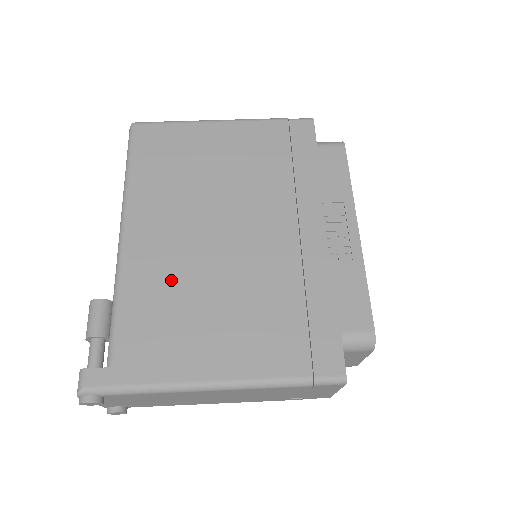
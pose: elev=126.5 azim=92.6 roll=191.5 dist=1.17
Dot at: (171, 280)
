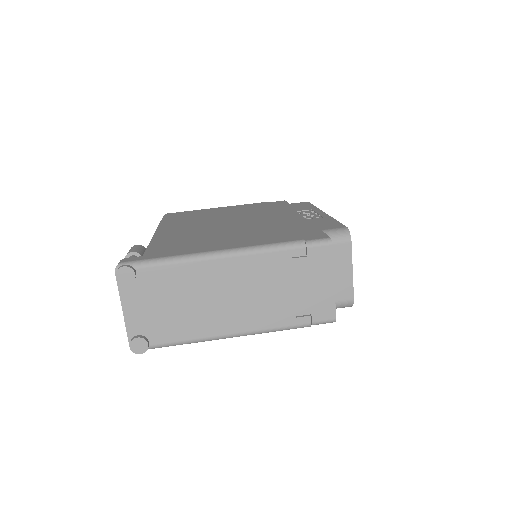
Dot at: (191, 235)
